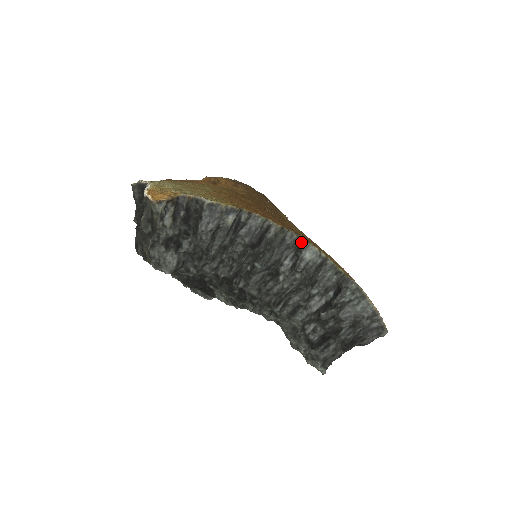
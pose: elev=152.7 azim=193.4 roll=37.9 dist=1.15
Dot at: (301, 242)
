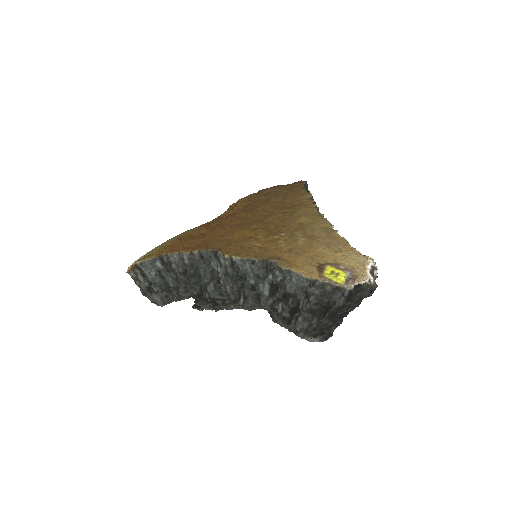
Dot at: (216, 252)
